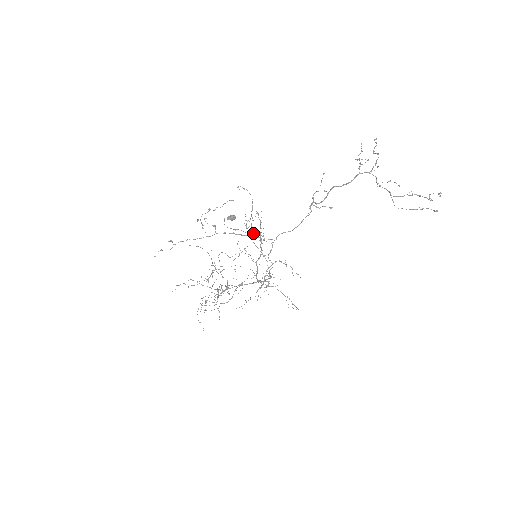
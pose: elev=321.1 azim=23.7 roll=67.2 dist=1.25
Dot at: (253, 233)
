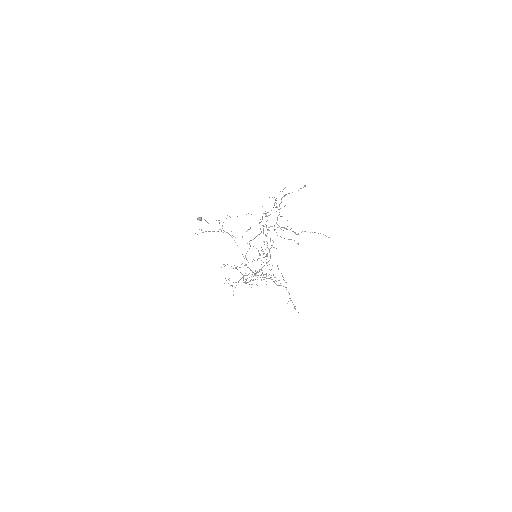
Dot at: occluded
